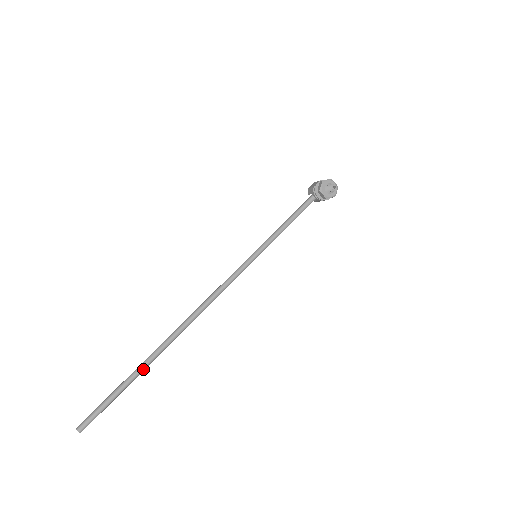
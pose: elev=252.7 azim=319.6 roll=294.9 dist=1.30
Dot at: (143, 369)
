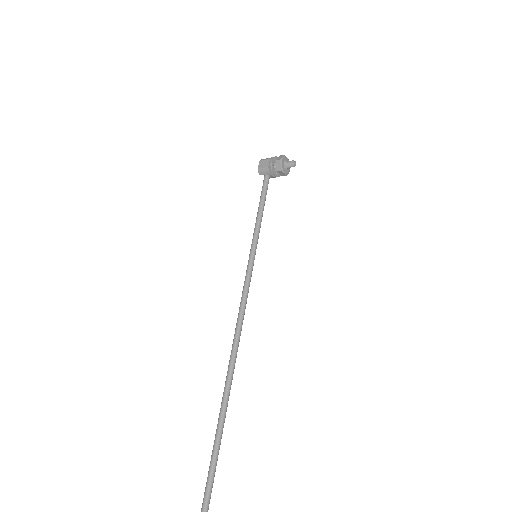
Dot at: (225, 417)
